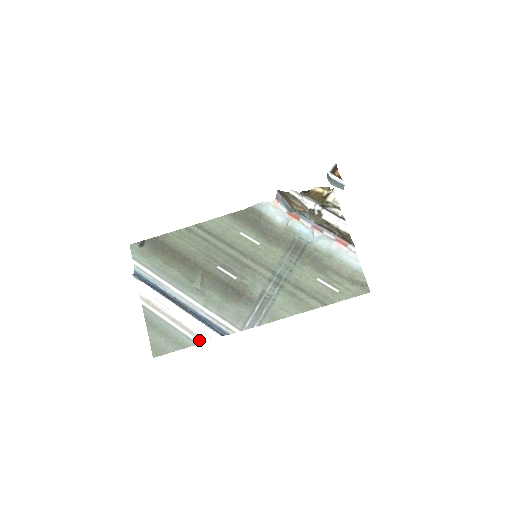
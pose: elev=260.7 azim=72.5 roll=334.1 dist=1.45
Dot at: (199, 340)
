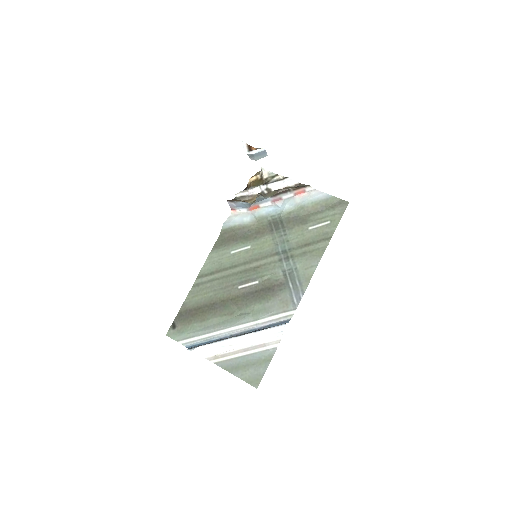
Dot at: (275, 344)
